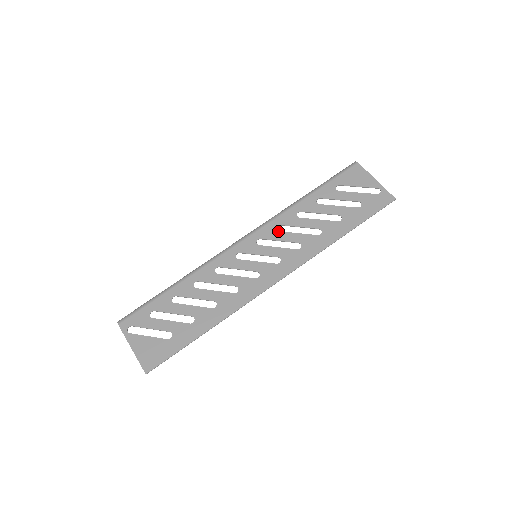
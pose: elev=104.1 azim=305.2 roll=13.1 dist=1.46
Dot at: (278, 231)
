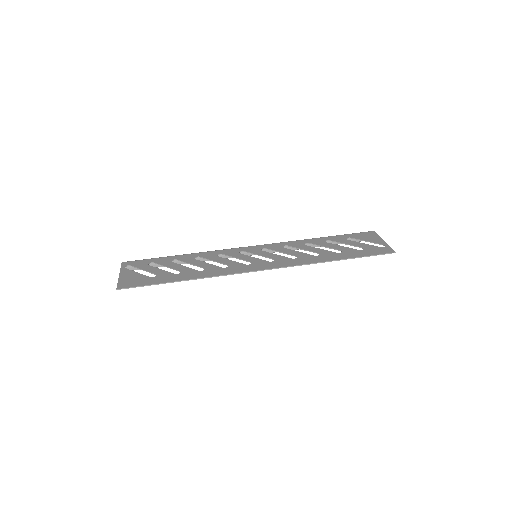
Dot at: (283, 247)
